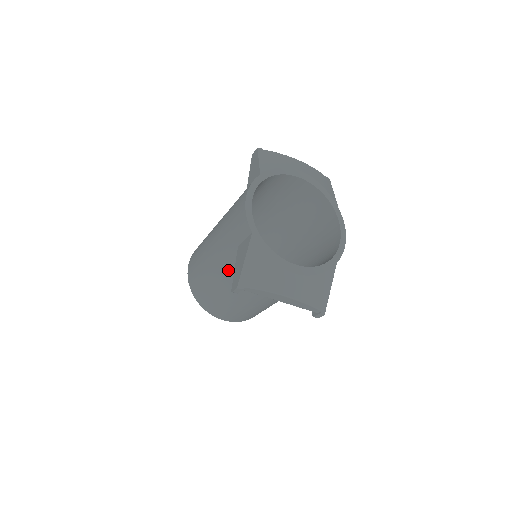
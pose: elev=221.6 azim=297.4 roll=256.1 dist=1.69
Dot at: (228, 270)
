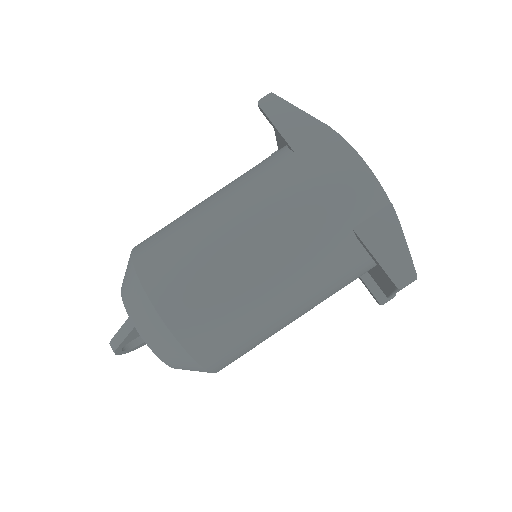
Dot at: (312, 273)
